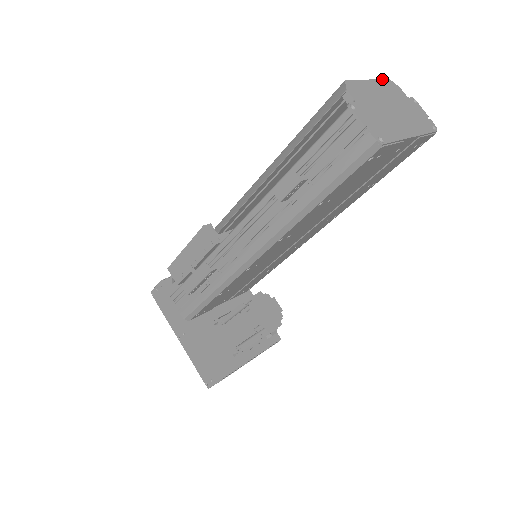
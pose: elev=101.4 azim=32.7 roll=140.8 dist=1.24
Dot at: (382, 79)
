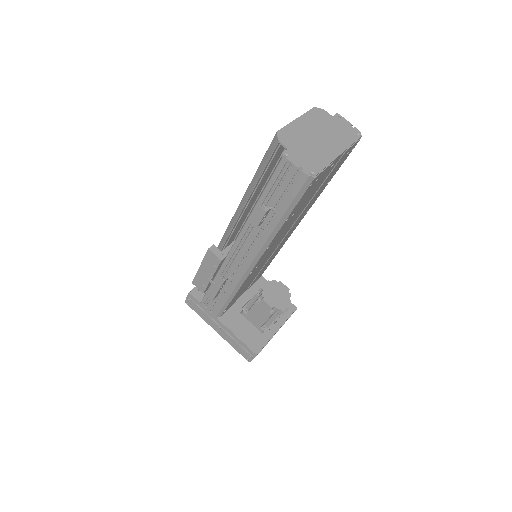
Dot at: (308, 111)
